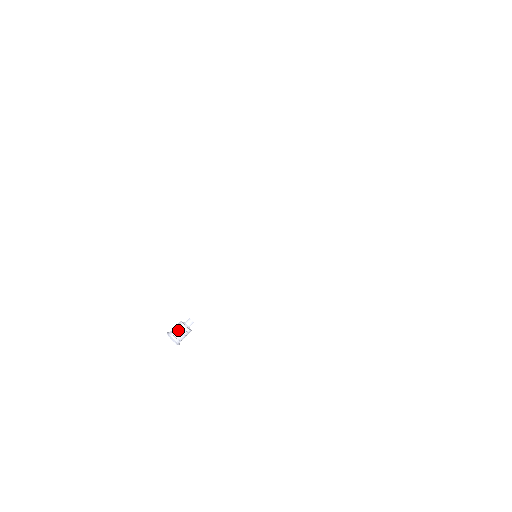
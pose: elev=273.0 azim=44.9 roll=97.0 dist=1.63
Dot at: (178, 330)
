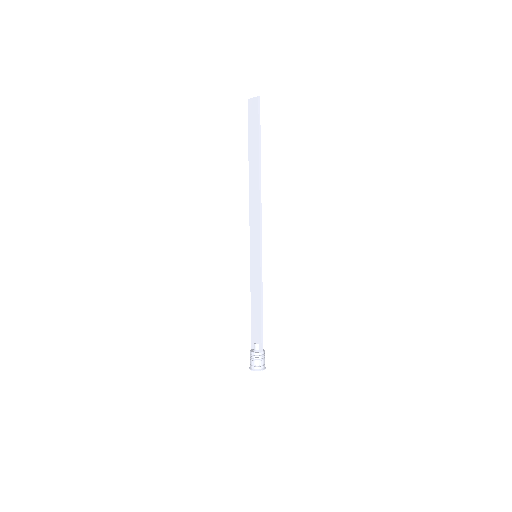
Dot at: (250, 359)
